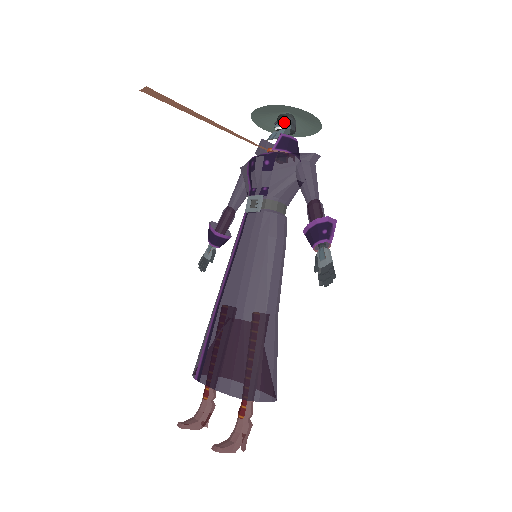
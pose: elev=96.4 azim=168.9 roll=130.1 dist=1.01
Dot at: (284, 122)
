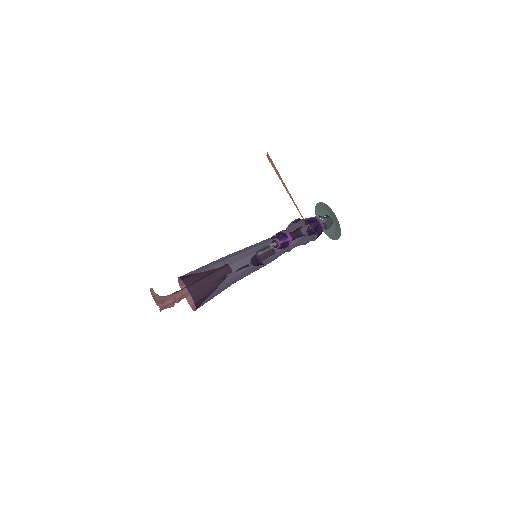
Dot at: (325, 218)
